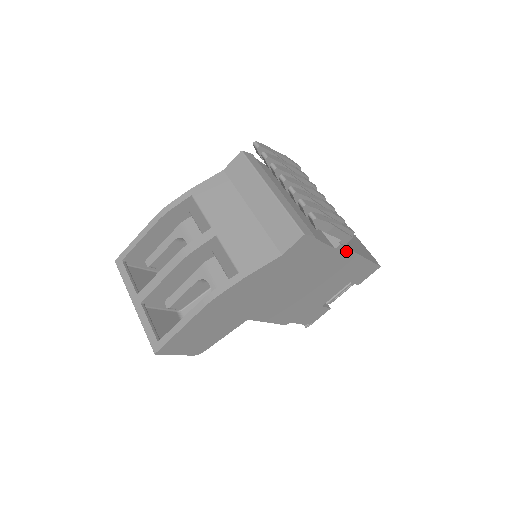
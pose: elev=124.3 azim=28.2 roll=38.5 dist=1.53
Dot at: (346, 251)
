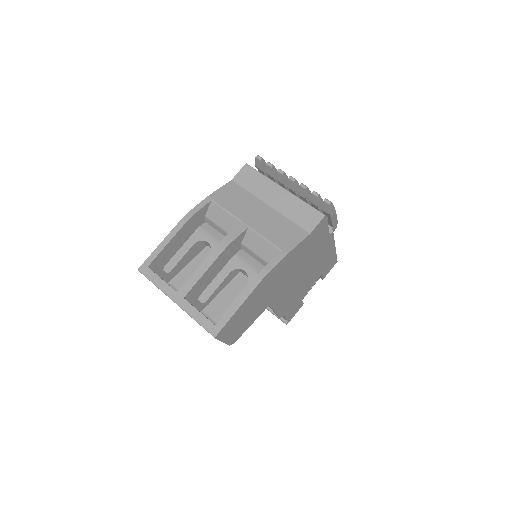
Dot at: (332, 239)
